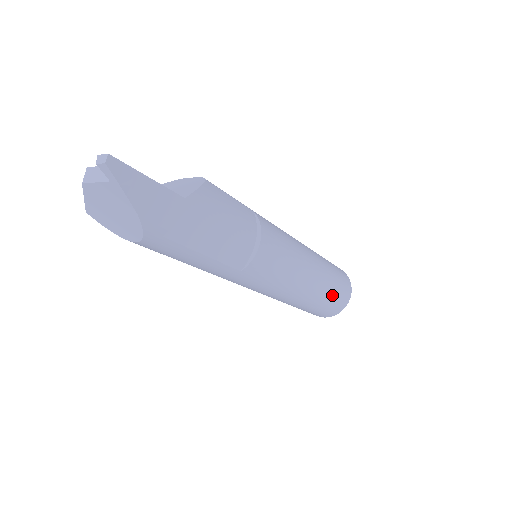
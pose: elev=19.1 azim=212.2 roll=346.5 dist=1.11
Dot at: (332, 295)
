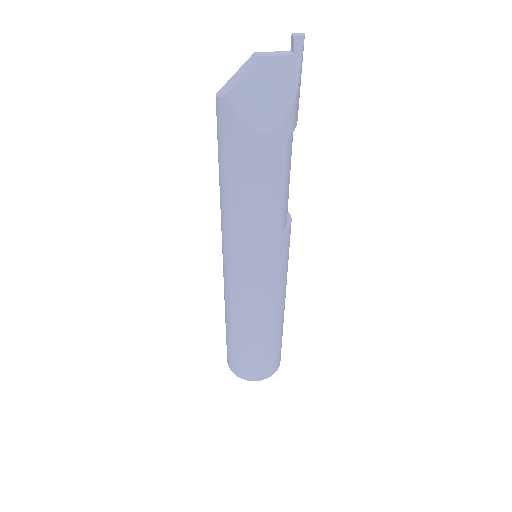
Dot at: occluded
